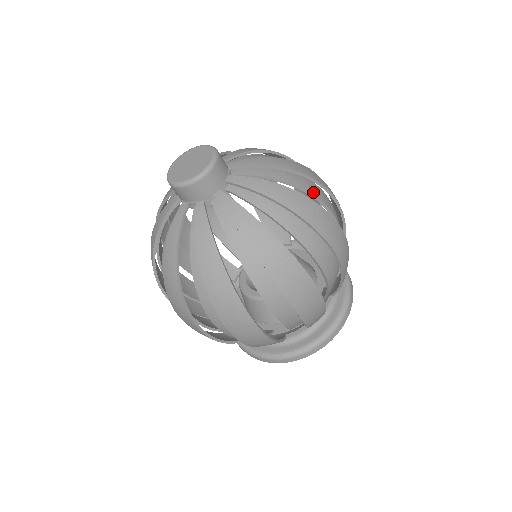
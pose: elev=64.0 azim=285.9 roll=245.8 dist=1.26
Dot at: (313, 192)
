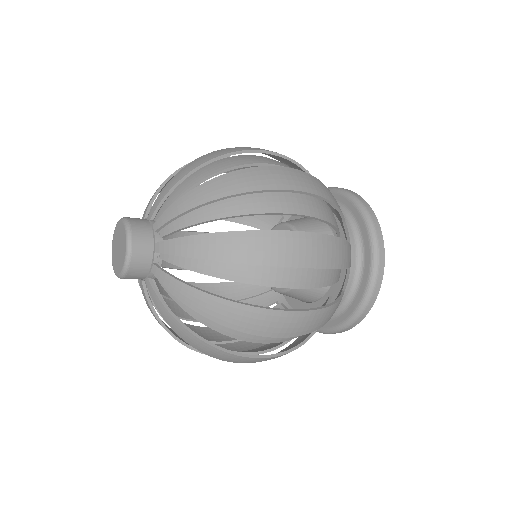
Dot at: (229, 166)
